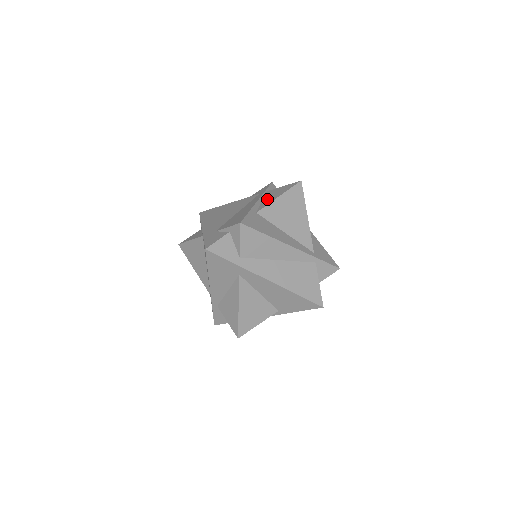
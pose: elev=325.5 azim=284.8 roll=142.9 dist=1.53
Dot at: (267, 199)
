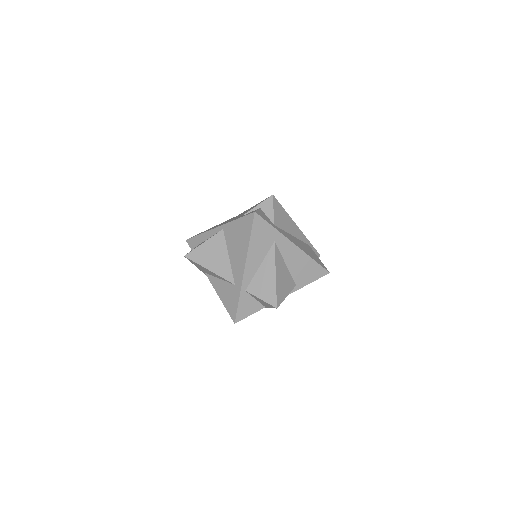
Dot at: occluded
